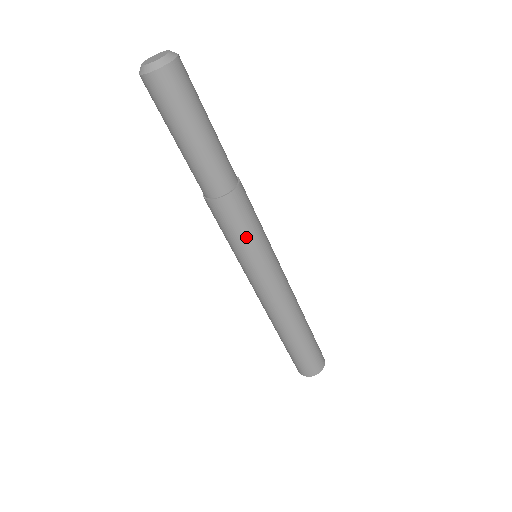
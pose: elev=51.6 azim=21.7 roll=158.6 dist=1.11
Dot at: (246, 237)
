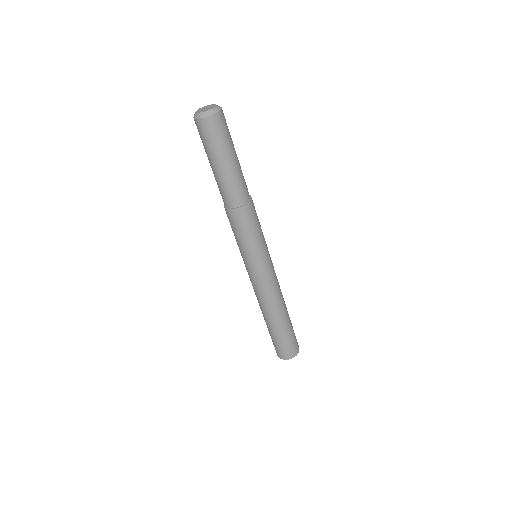
Dot at: (242, 241)
